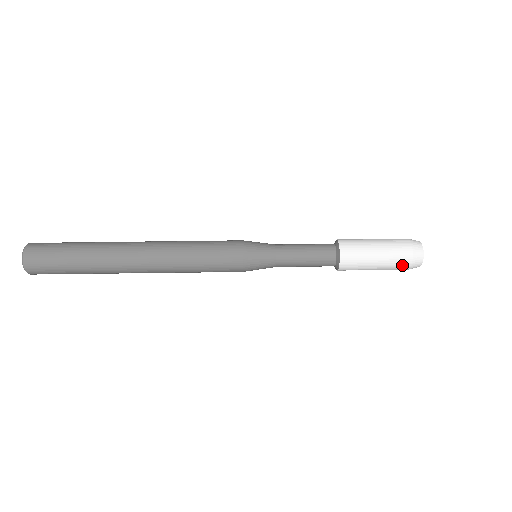
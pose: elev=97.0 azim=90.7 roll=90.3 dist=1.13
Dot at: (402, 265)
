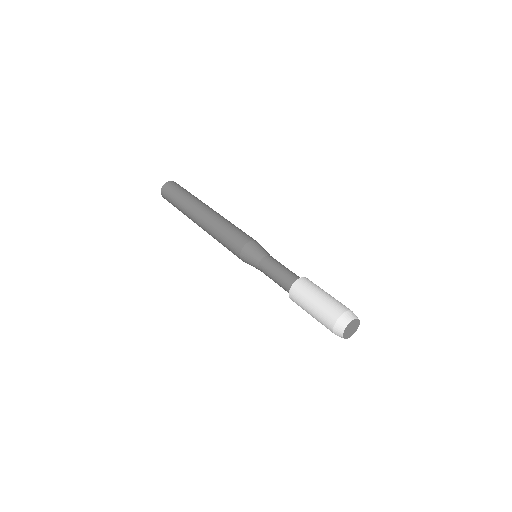
Dot at: (334, 312)
